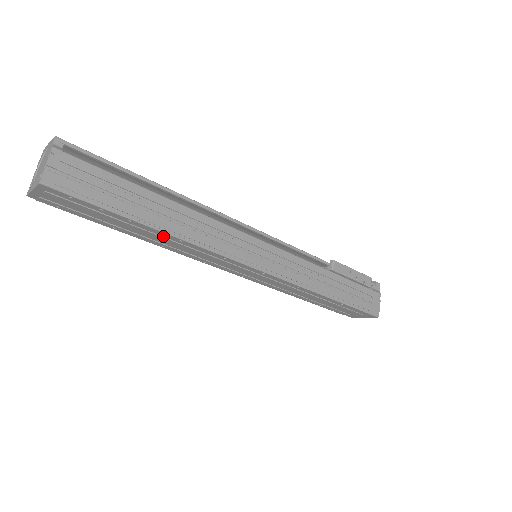
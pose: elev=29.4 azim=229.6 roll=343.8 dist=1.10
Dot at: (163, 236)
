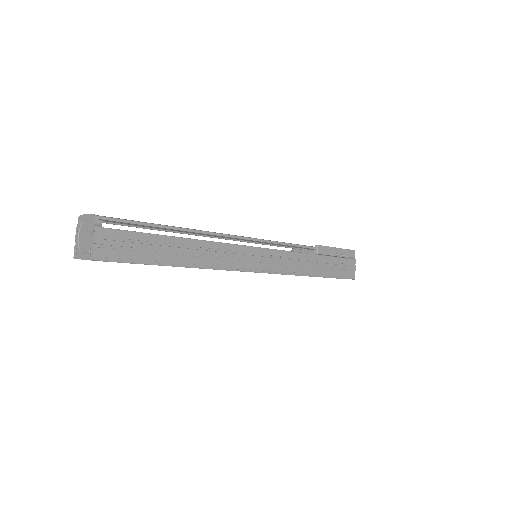
Dot at: occluded
